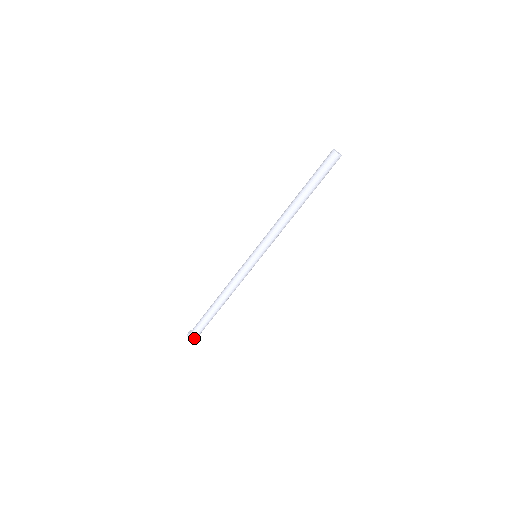
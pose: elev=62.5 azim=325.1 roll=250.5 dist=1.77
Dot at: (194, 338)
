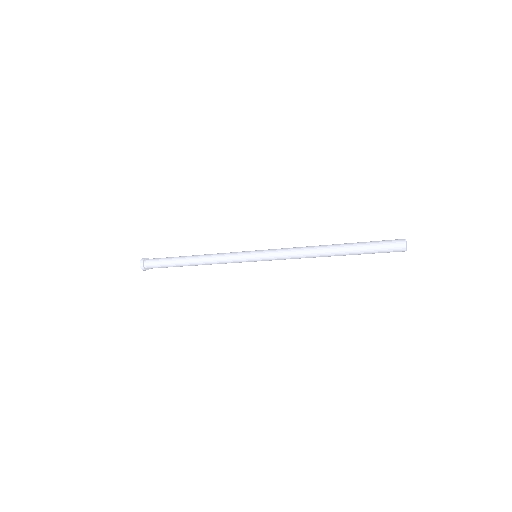
Dot at: occluded
